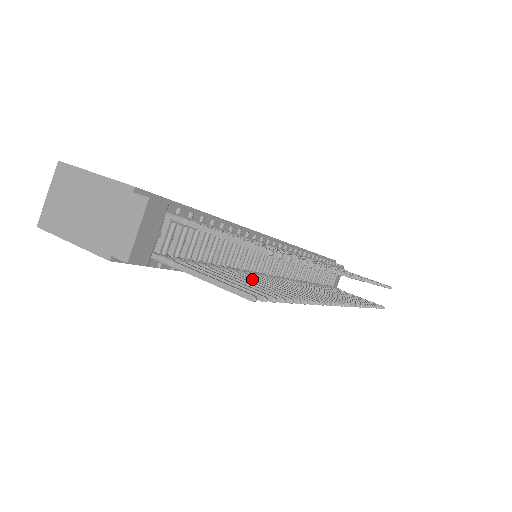
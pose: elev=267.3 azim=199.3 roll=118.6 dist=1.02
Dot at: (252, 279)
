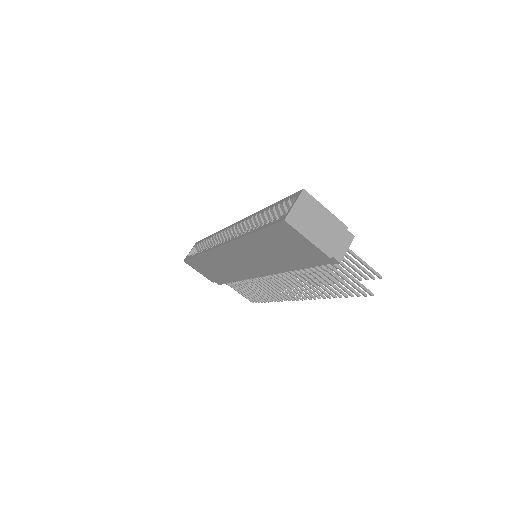
Dot at: (313, 278)
